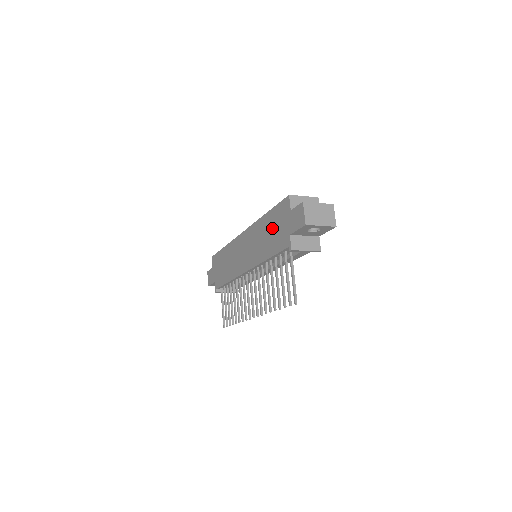
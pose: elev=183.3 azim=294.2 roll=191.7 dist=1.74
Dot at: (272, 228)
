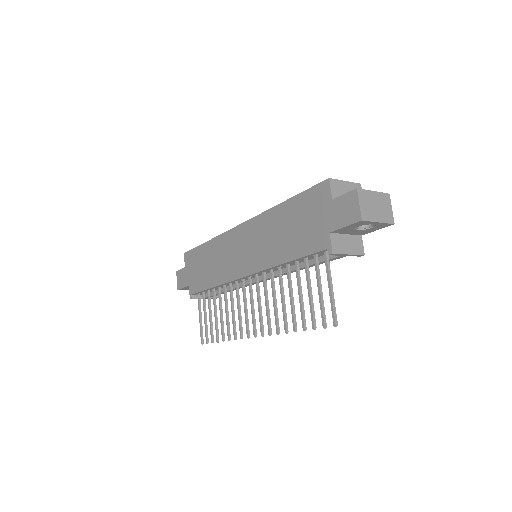
Dot at: (295, 222)
